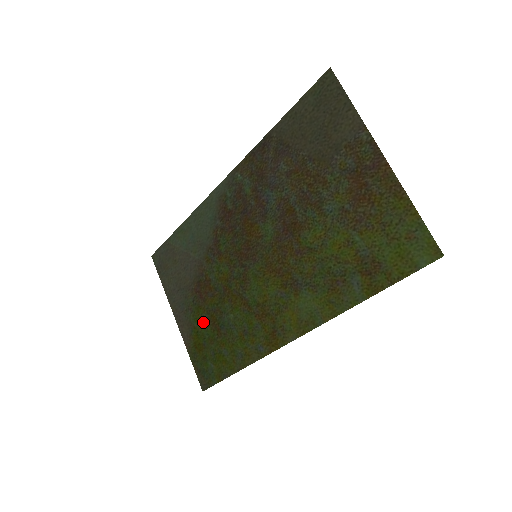
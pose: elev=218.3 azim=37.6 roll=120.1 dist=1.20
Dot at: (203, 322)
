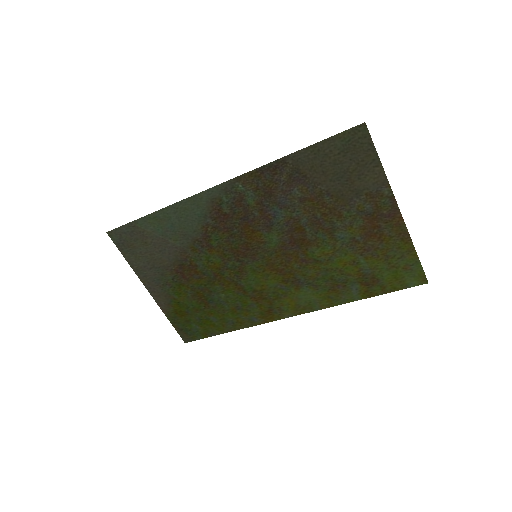
Dot at: (186, 296)
